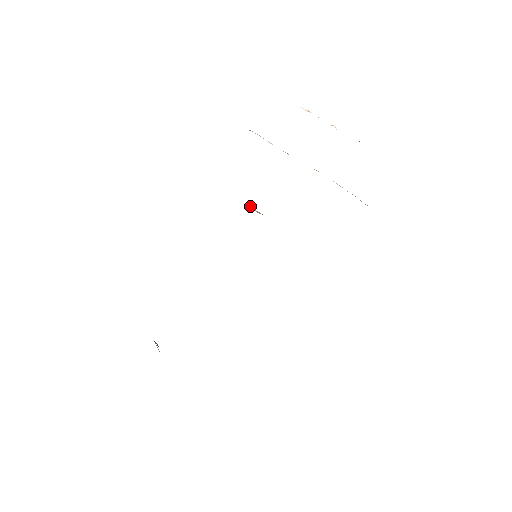
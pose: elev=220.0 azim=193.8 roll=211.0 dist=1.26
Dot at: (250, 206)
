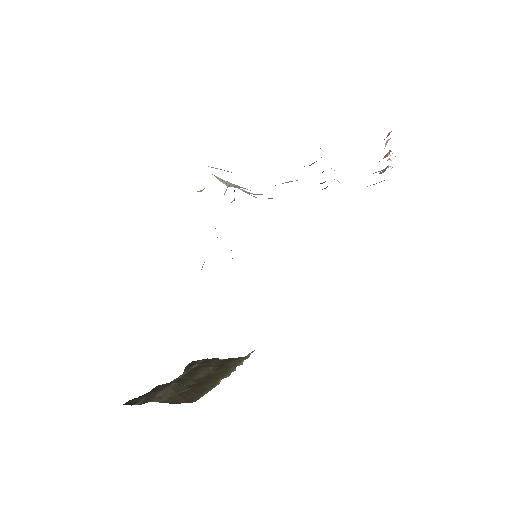
Dot at: (215, 176)
